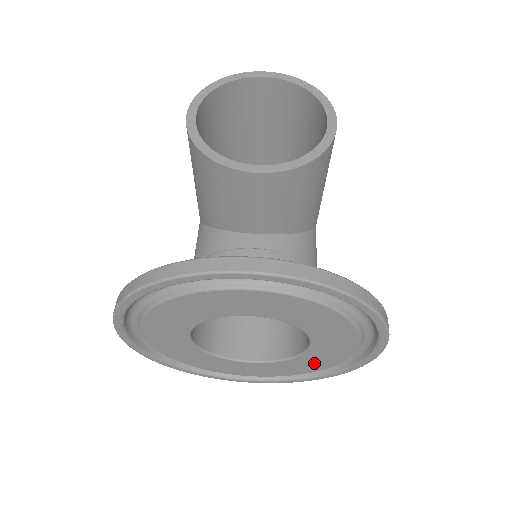
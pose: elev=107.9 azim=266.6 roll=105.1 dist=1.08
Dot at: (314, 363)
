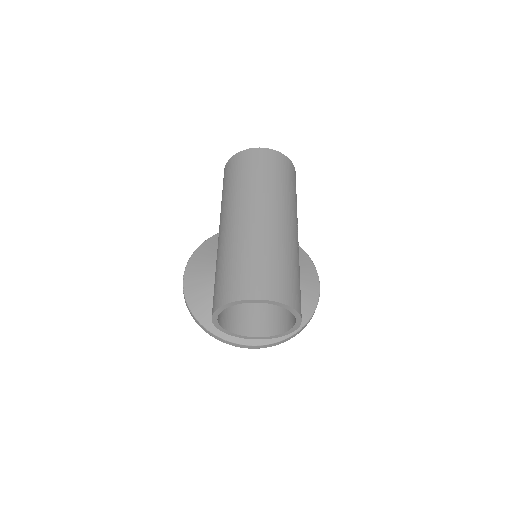
Dot at: occluded
